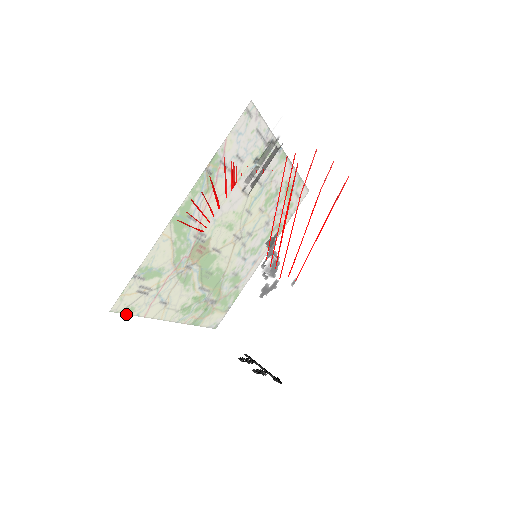
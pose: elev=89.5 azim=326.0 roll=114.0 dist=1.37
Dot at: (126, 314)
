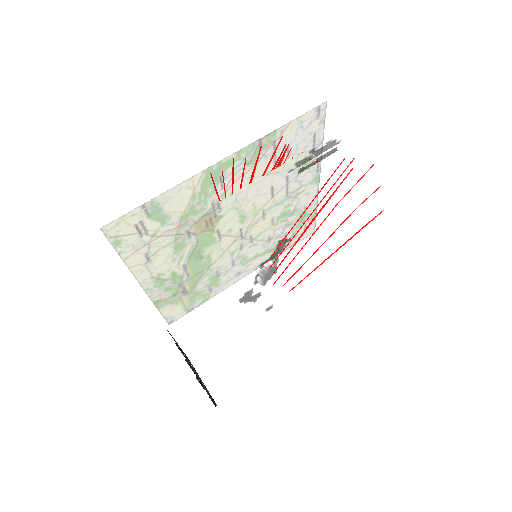
Dot at: (111, 244)
